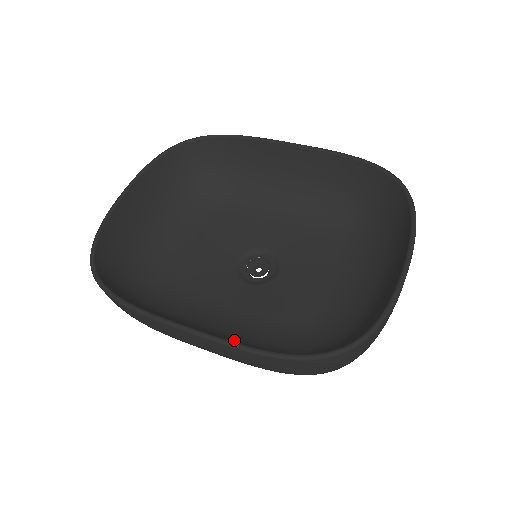
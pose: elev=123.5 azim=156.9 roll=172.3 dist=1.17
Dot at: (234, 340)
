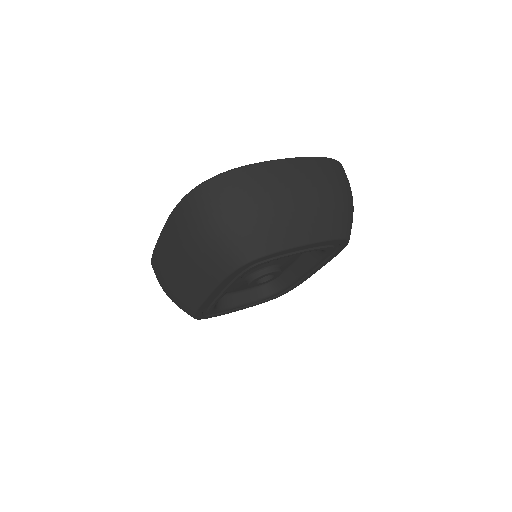
Dot at: occluded
